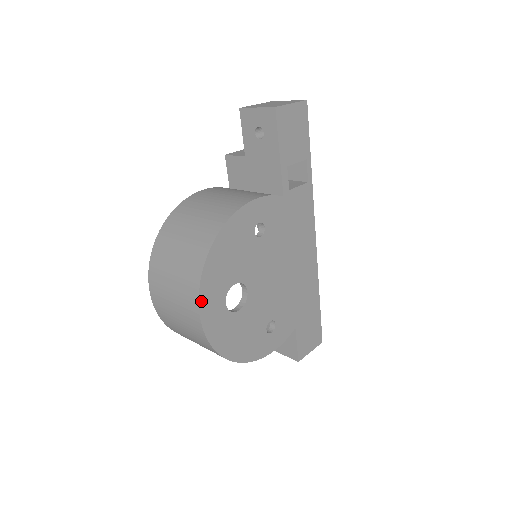
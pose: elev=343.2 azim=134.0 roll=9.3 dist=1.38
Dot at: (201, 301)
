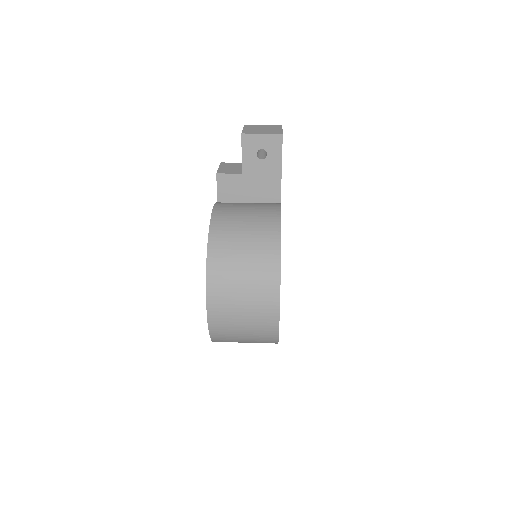
Dot at: occluded
